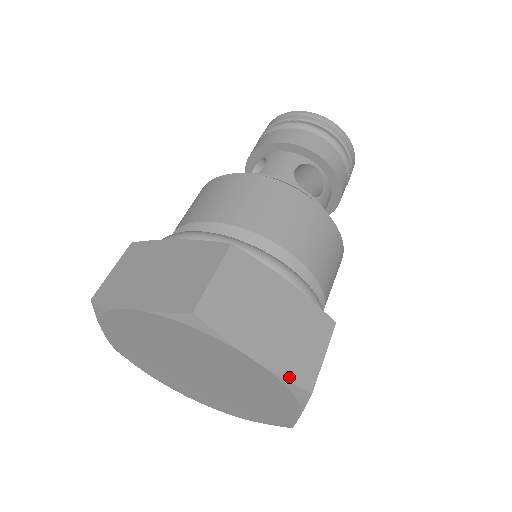
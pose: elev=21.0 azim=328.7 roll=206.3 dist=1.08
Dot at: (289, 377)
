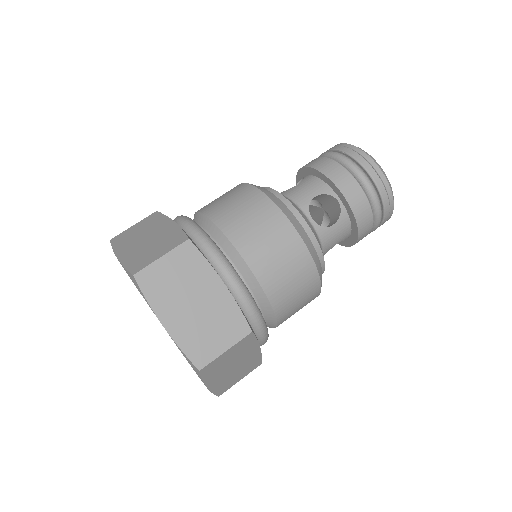
Dot at: (186, 350)
